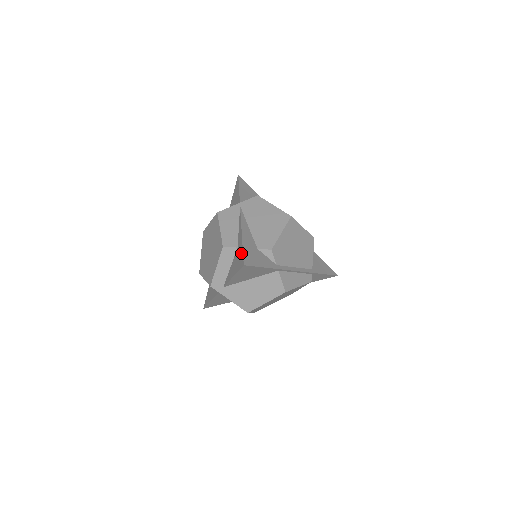
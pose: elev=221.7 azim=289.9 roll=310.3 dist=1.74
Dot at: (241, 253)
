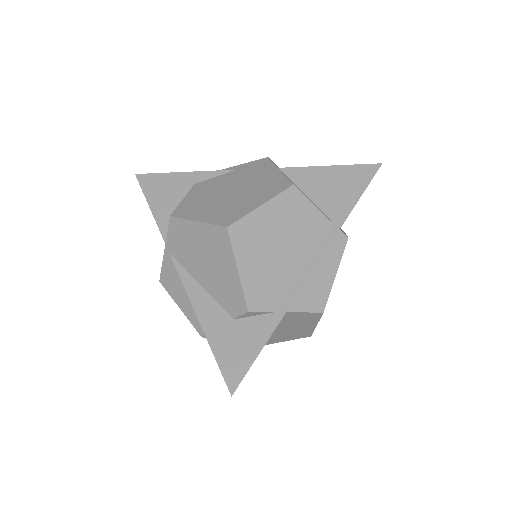
Dot at: (219, 361)
